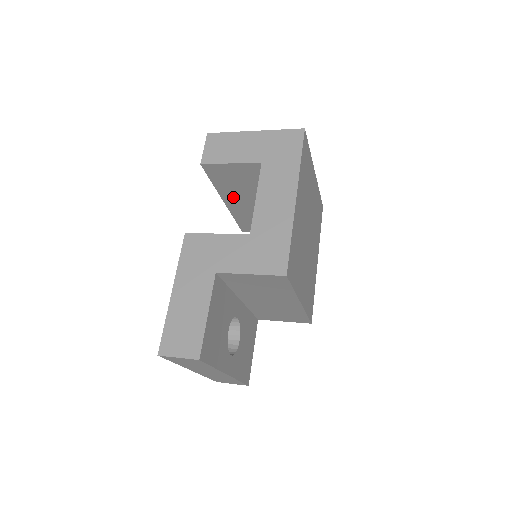
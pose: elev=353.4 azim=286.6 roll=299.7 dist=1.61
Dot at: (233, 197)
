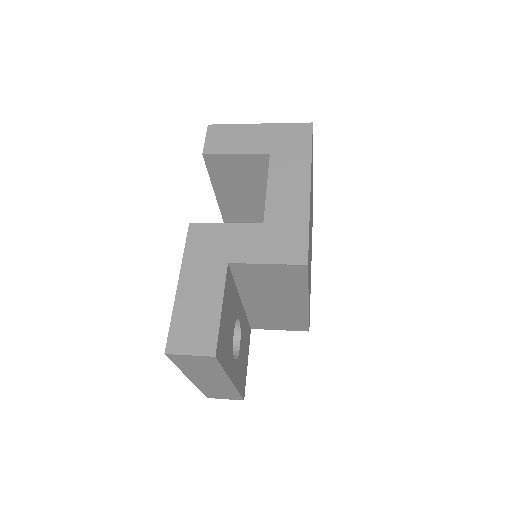
Dot at: (229, 196)
